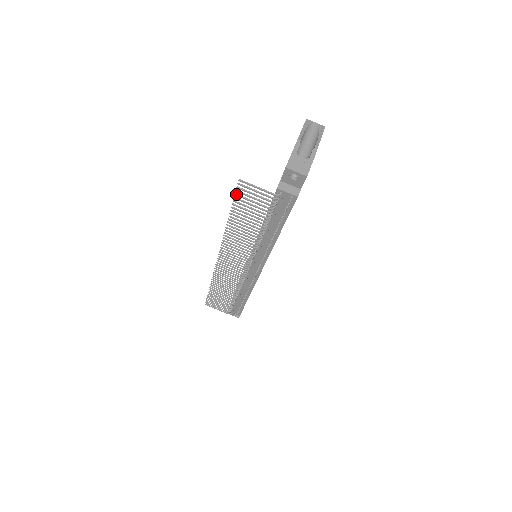
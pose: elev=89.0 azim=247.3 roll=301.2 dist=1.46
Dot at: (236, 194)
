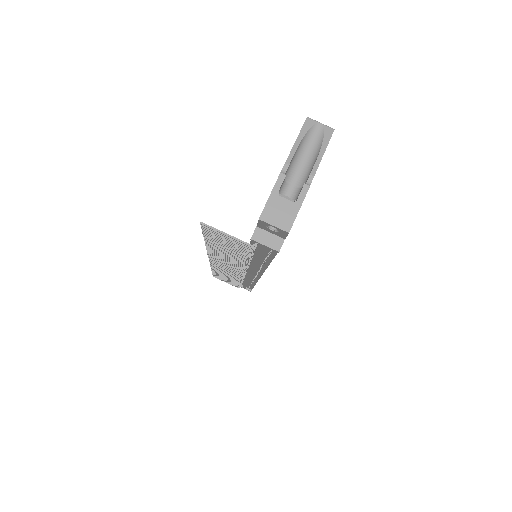
Dot at: (203, 230)
